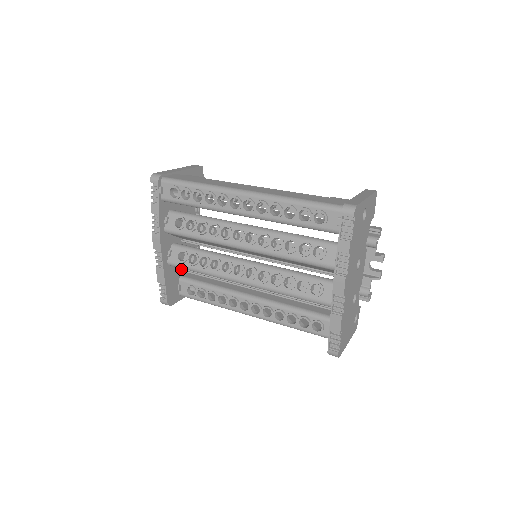
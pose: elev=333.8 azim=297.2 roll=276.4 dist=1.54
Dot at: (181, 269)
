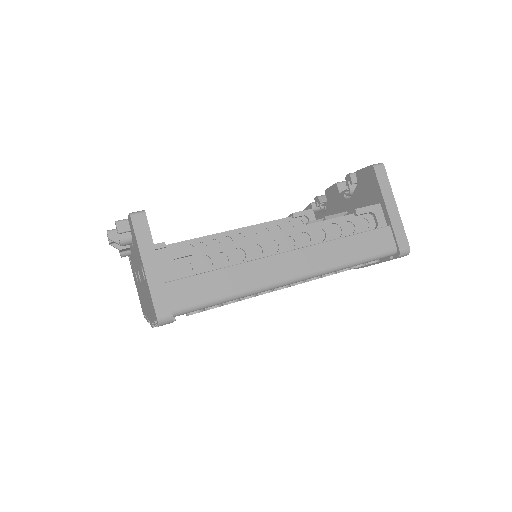
Dot at: occluded
